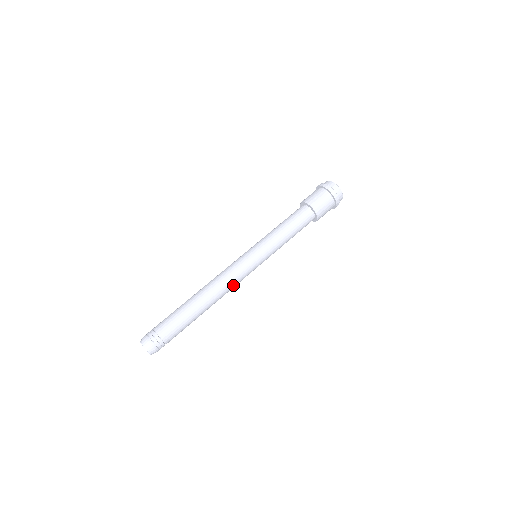
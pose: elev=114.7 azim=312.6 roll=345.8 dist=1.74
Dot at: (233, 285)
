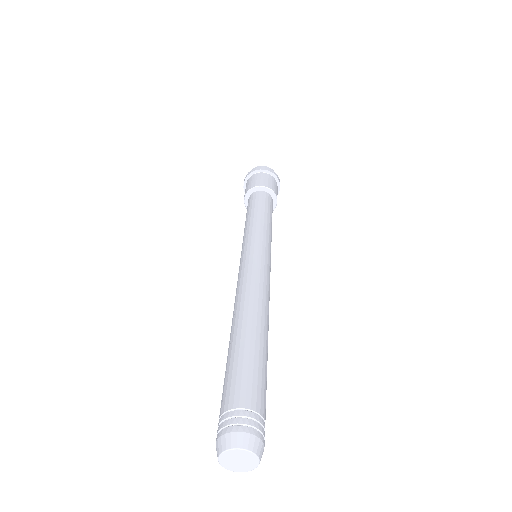
Dot at: occluded
